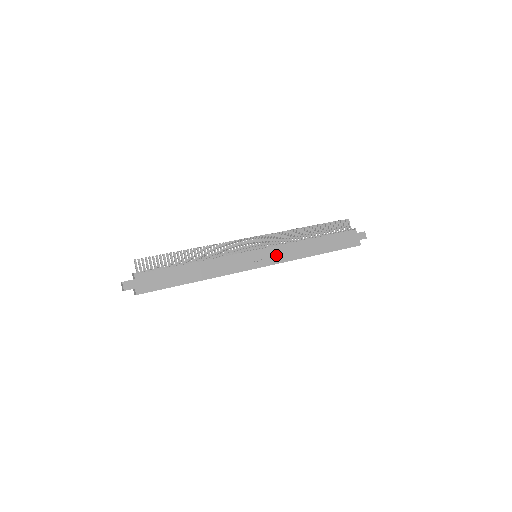
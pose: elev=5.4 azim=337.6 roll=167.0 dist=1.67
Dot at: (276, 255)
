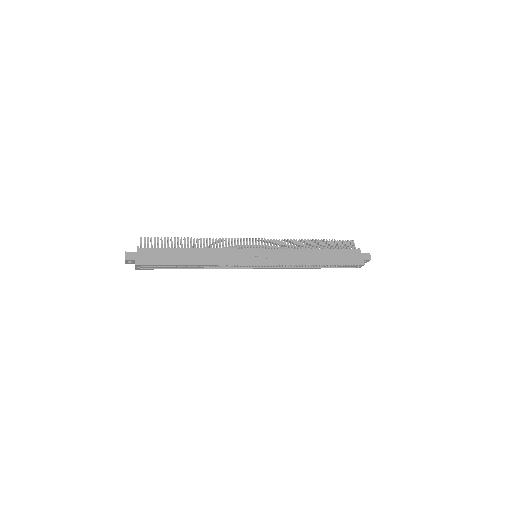
Dot at: (275, 257)
